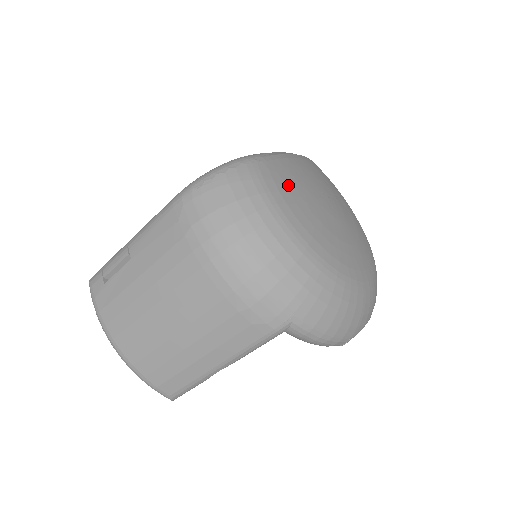
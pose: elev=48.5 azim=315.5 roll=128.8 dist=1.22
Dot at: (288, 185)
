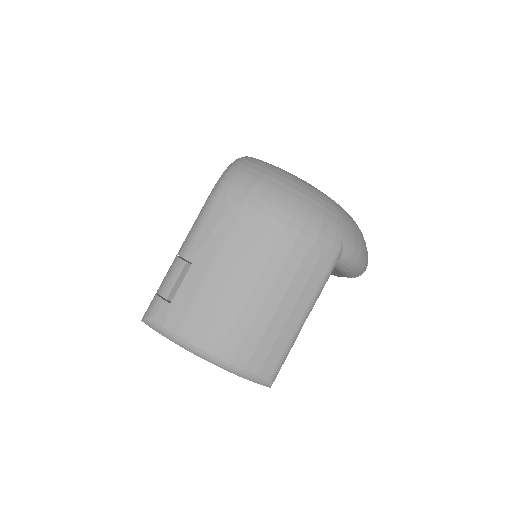
Dot at: occluded
